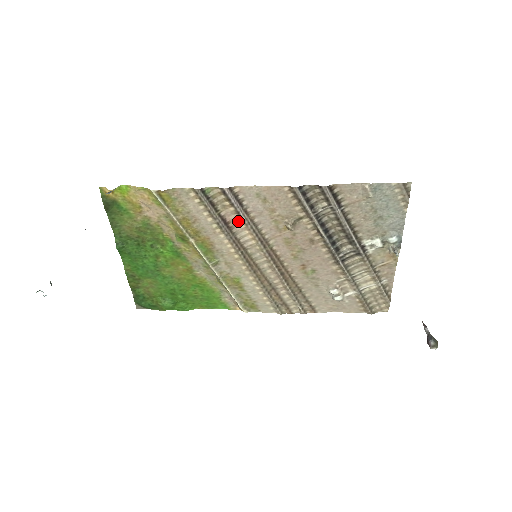
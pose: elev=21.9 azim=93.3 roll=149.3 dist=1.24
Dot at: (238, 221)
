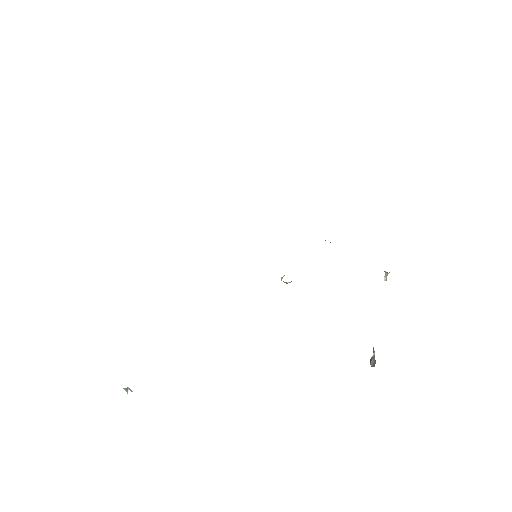
Dot at: occluded
